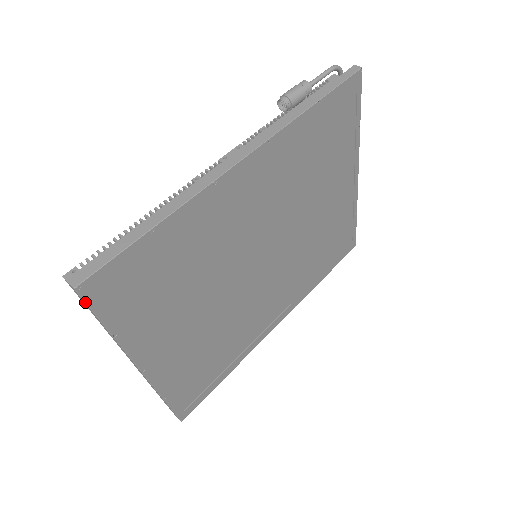
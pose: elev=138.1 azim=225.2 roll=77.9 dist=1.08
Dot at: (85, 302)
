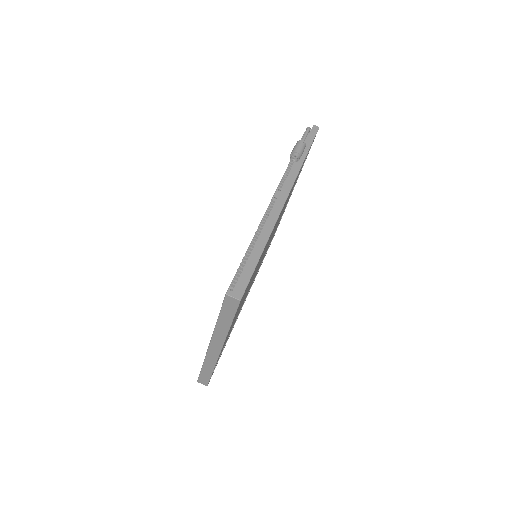
Dot at: (237, 308)
